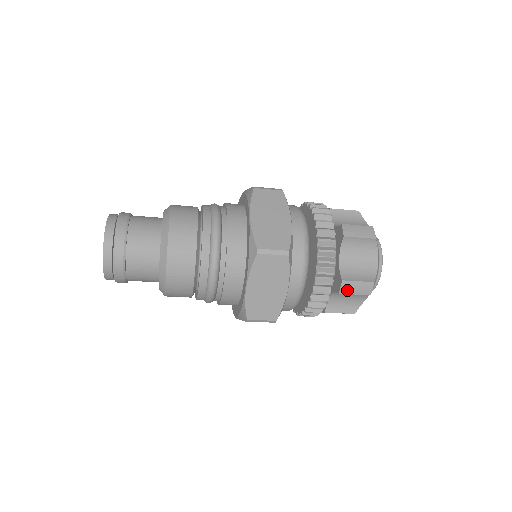
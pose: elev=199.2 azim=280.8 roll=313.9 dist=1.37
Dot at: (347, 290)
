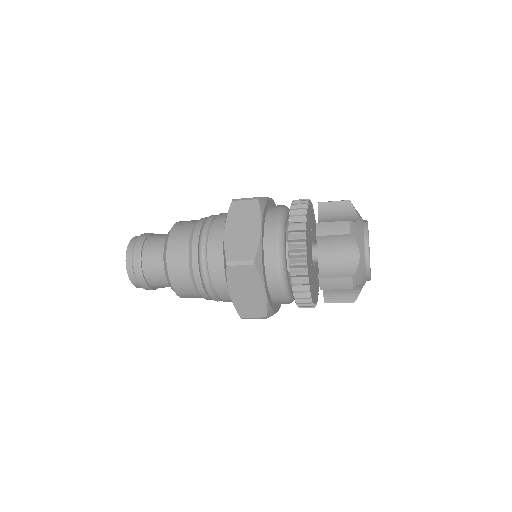
Dot at: (327, 286)
